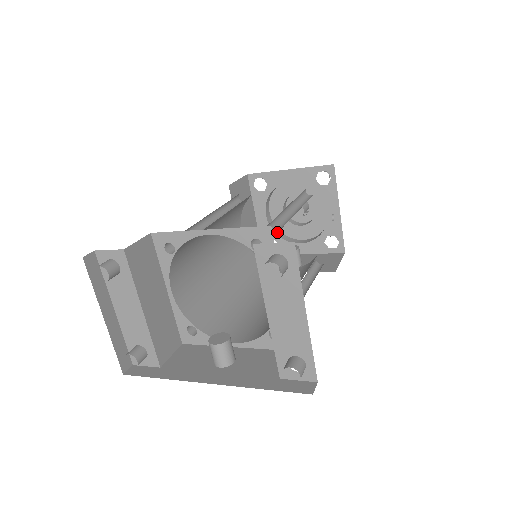
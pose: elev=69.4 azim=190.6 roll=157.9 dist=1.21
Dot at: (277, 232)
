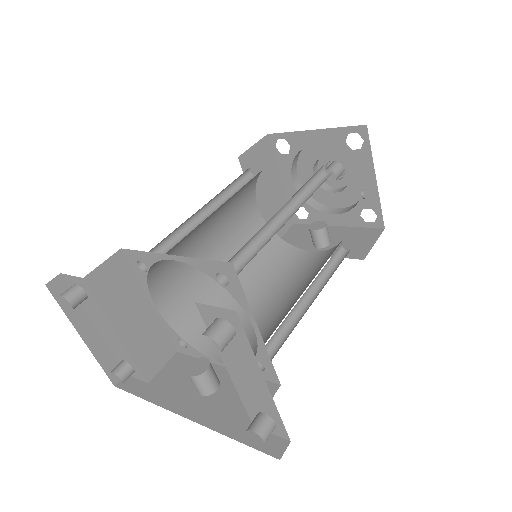
Dot at: (260, 249)
